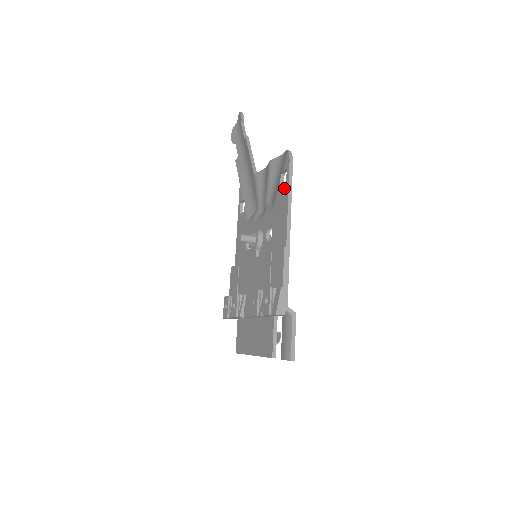
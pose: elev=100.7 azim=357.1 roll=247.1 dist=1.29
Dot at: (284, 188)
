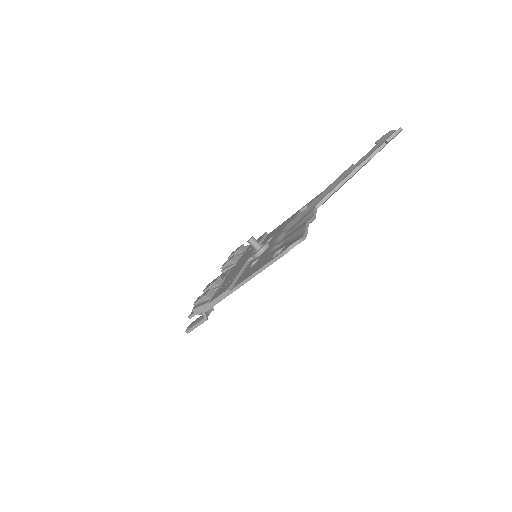
Dot at: (269, 259)
